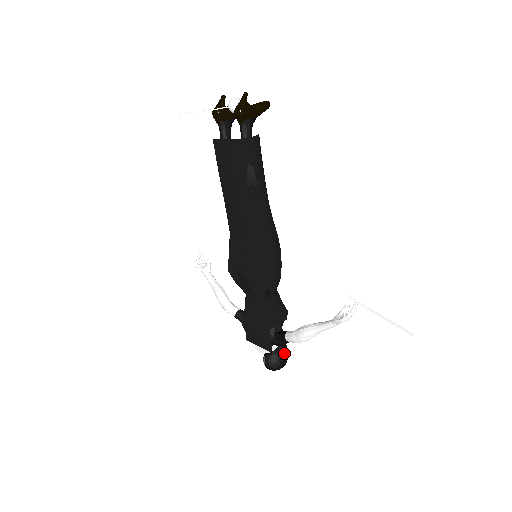
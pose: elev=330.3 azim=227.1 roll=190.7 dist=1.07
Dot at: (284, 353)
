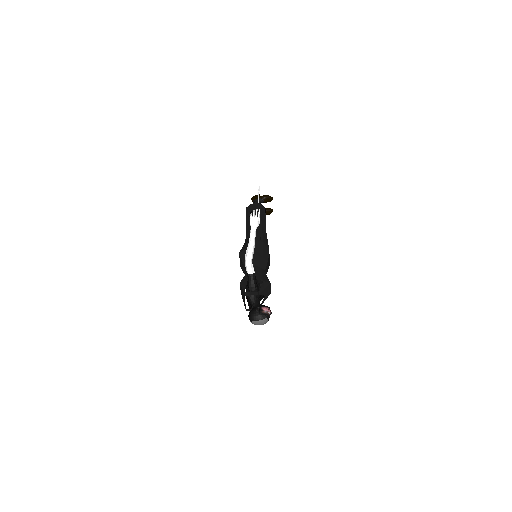
Dot at: (262, 307)
